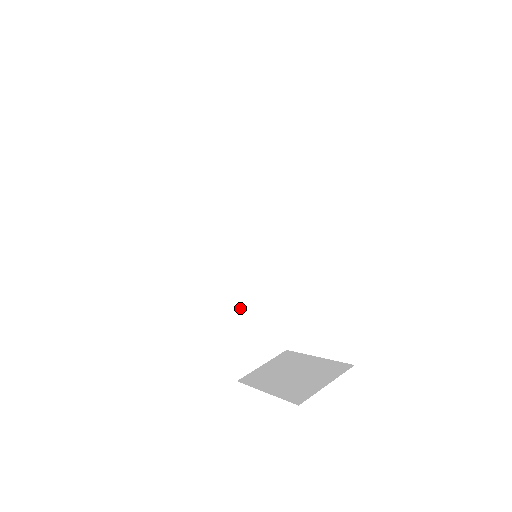
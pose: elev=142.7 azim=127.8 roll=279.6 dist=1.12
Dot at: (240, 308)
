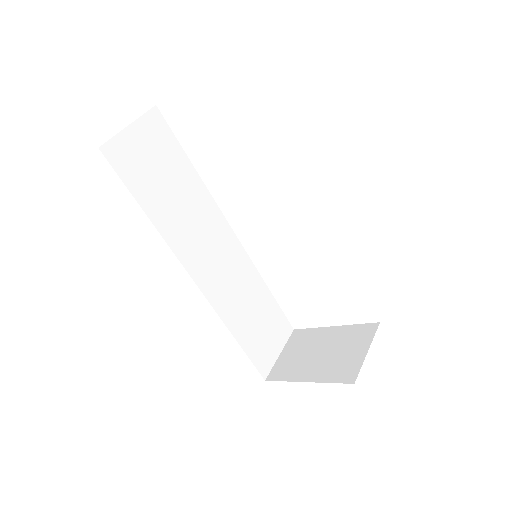
Dot at: (245, 310)
